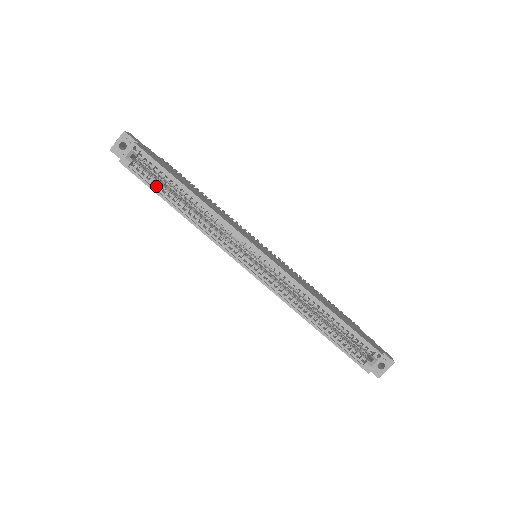
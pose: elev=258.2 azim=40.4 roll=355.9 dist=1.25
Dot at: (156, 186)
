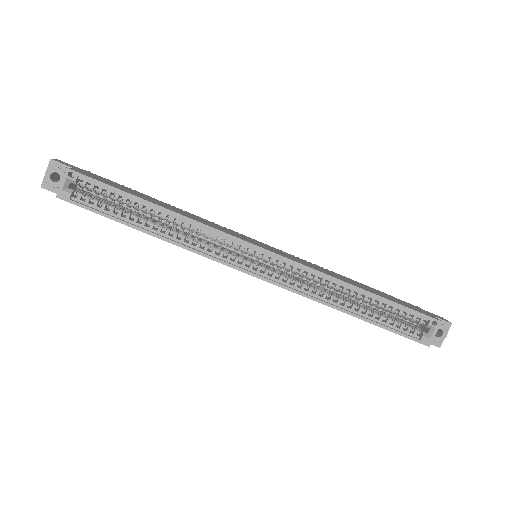
Dot at: (112, 212)
